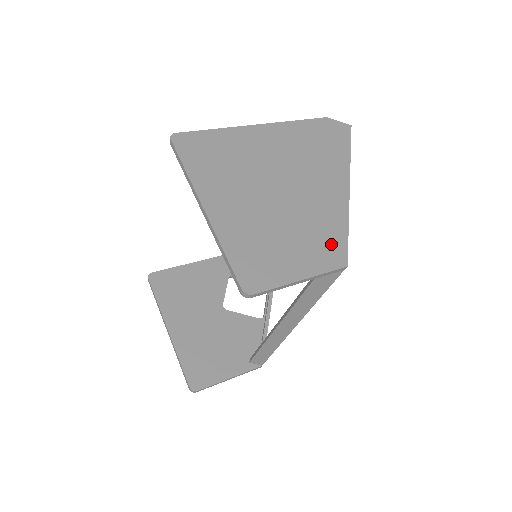
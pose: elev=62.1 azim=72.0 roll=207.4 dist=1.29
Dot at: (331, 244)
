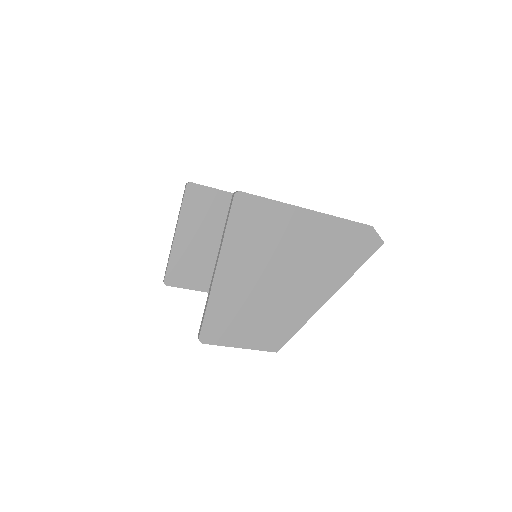
Dot at: (280, 333)
